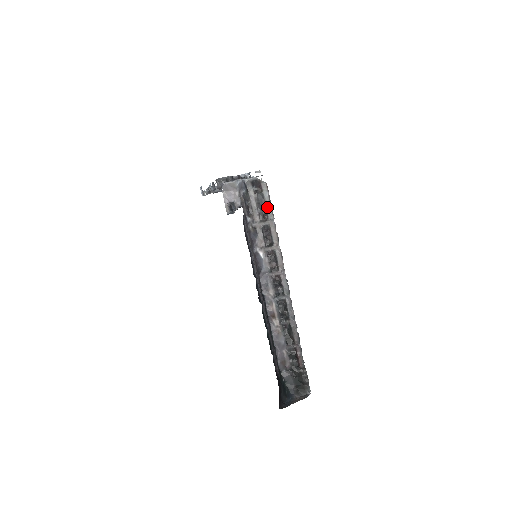
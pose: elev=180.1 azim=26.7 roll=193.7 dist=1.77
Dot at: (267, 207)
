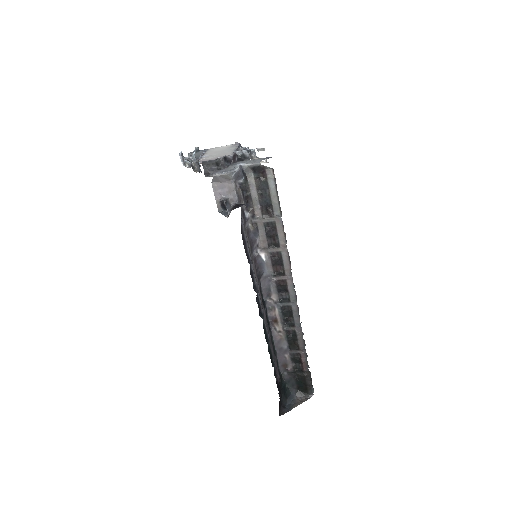
Dot at: (273, 200)
